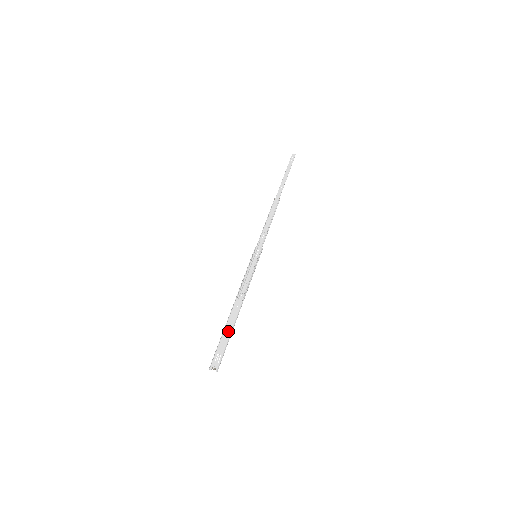
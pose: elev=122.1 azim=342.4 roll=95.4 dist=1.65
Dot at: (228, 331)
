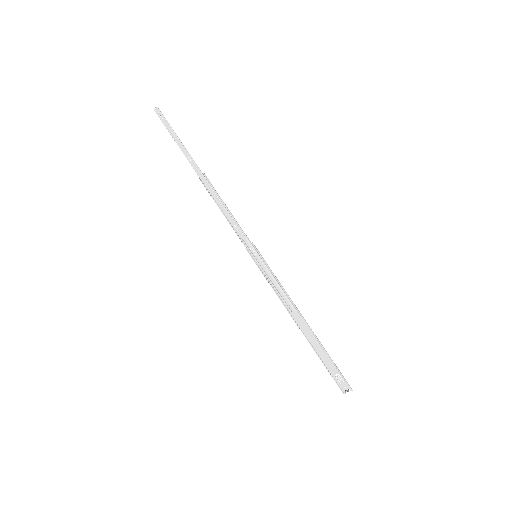
Dot at: (319, 348)
